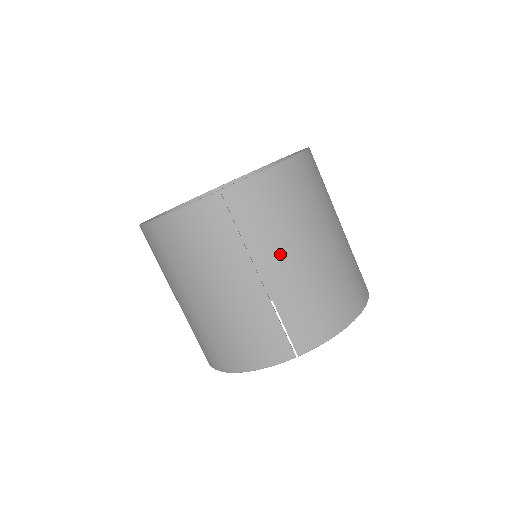
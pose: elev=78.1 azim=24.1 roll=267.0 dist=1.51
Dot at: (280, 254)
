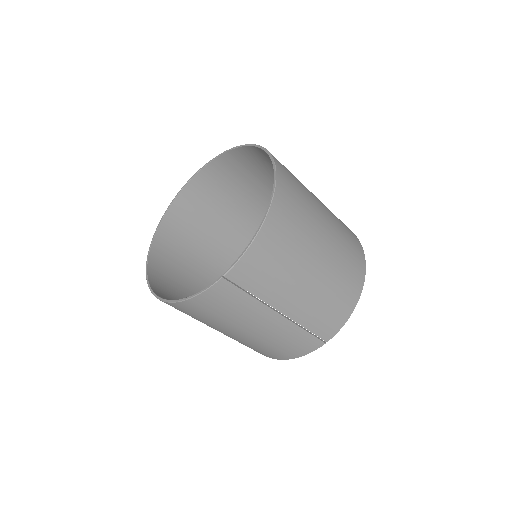
Dot at: (290, 292)
